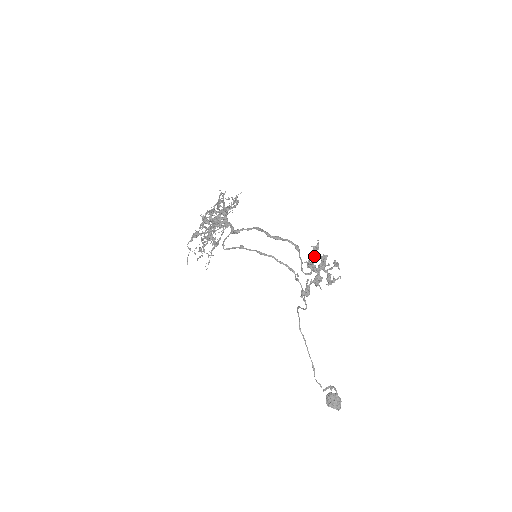
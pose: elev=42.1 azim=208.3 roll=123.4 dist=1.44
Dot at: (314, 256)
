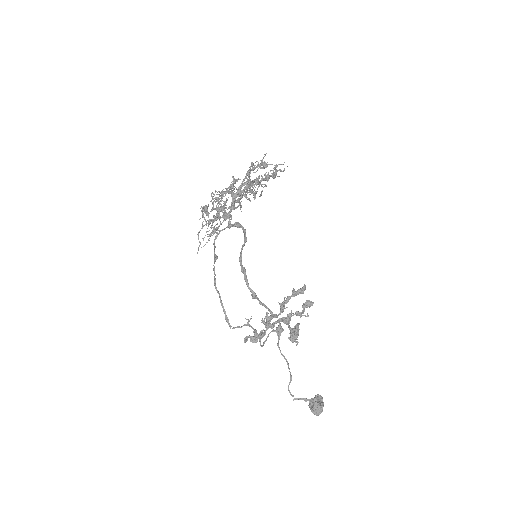
Dot at: (282, 305)
